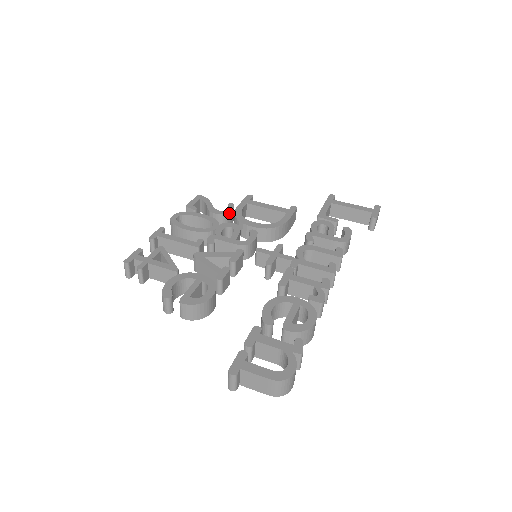
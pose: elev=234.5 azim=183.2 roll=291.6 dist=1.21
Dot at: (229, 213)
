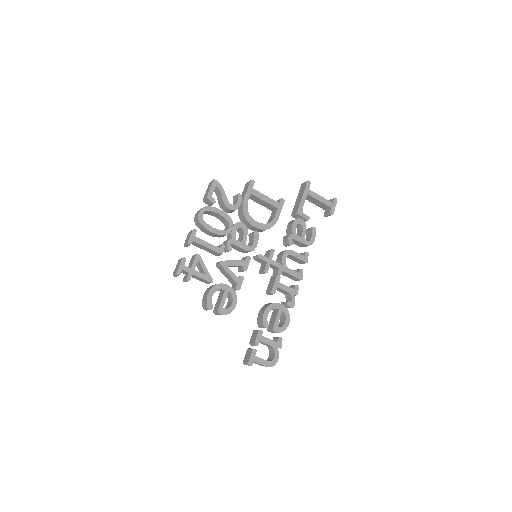
Dot at: occluded
